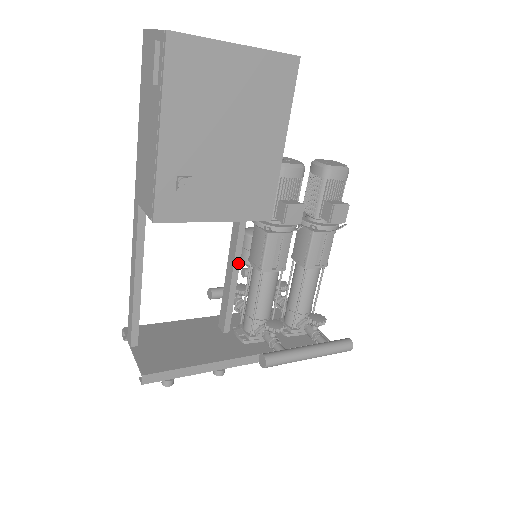
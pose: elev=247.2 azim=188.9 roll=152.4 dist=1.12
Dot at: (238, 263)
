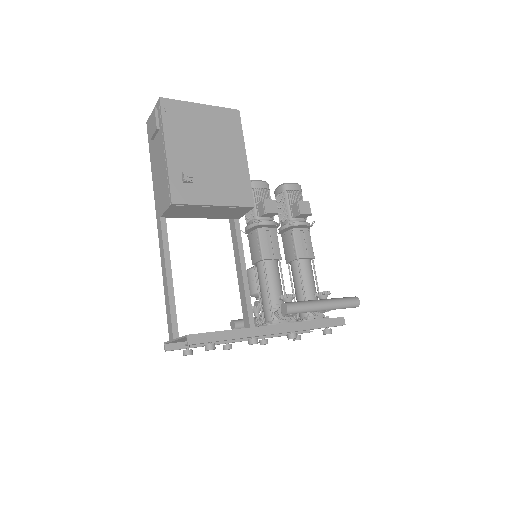
Dot at: (244, 265)
